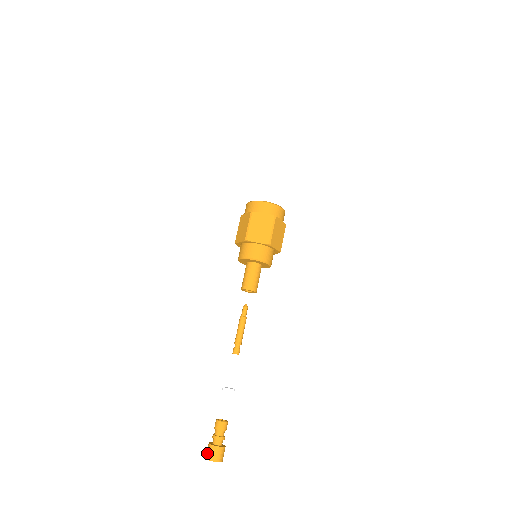
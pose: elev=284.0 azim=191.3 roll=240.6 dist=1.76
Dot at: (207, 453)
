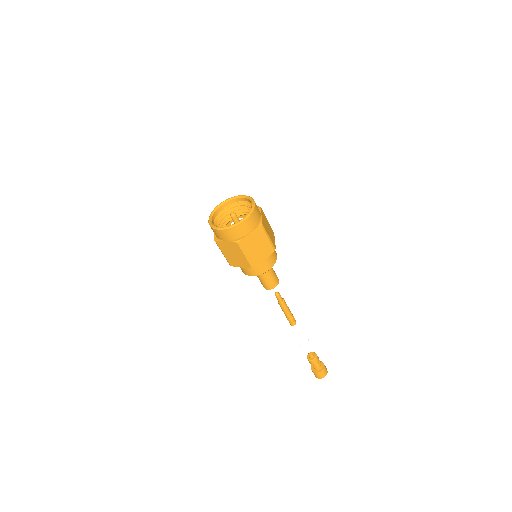
Dot at: (317, 377)
